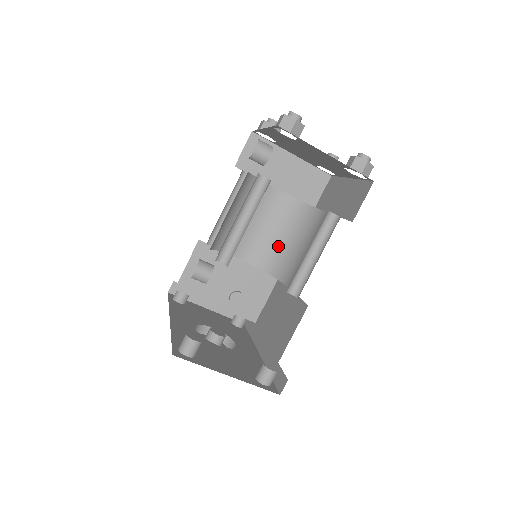
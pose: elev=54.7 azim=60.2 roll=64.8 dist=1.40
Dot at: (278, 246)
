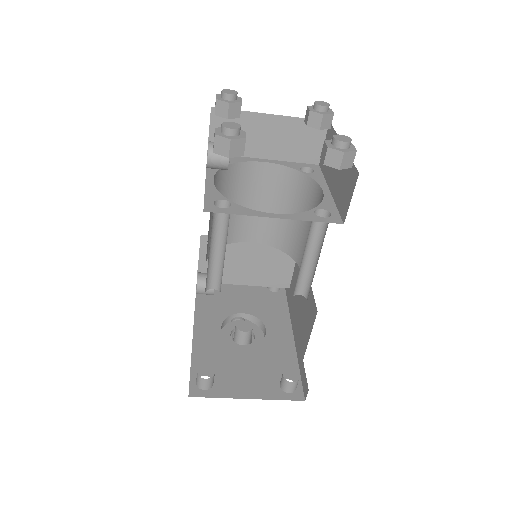
Dot at: (285, 223)
